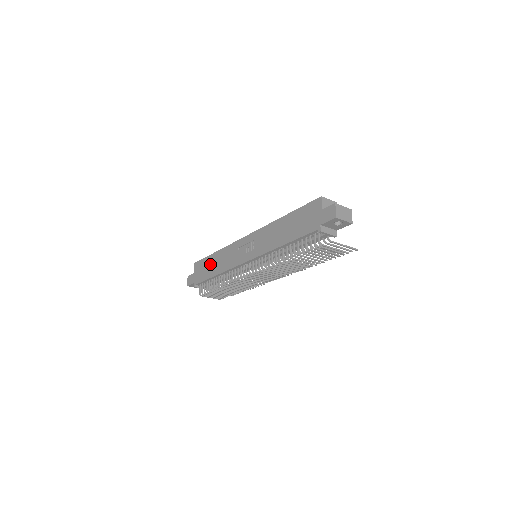
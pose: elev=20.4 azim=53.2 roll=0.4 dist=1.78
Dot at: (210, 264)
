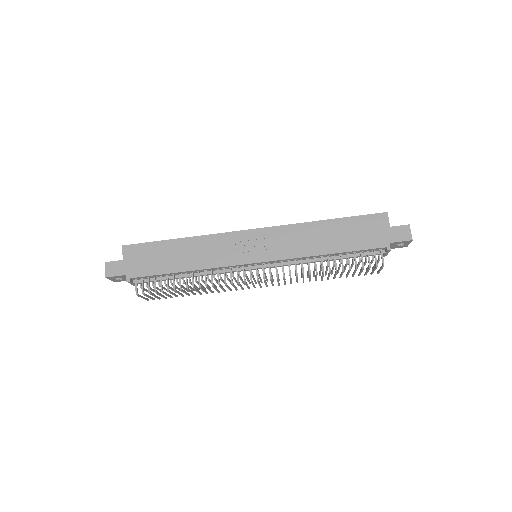
Dot at: (168, 253)
